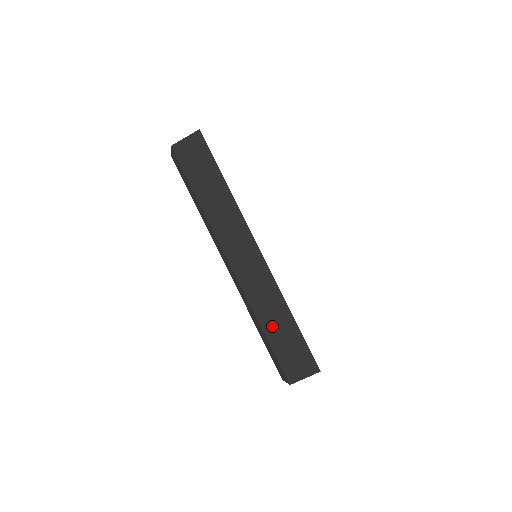
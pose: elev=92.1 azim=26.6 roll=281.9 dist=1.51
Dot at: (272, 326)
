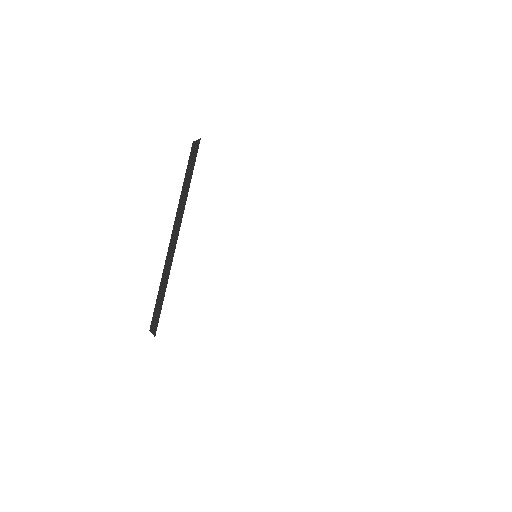
Dot at: (161, 289)
